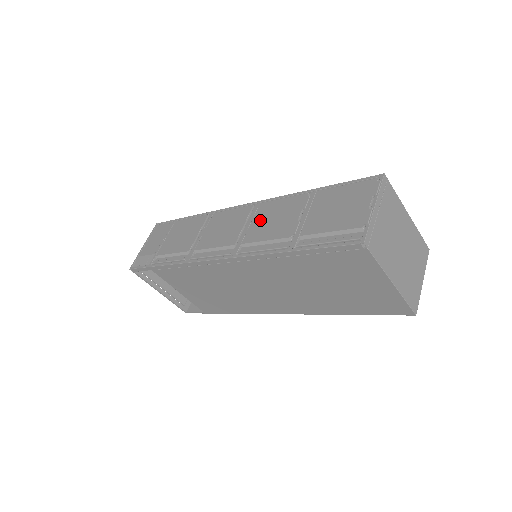
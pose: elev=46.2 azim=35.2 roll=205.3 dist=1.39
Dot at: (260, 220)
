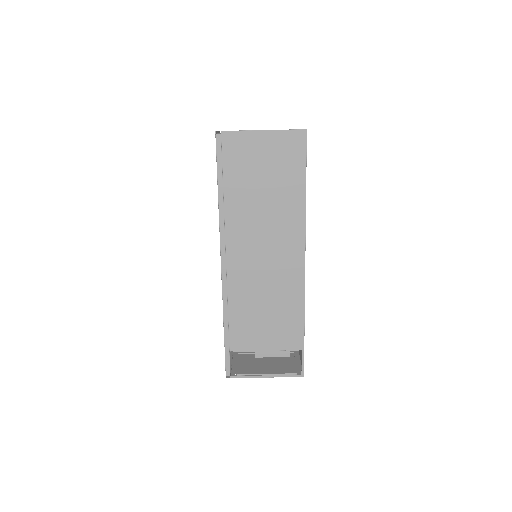
Dot at: occluded
